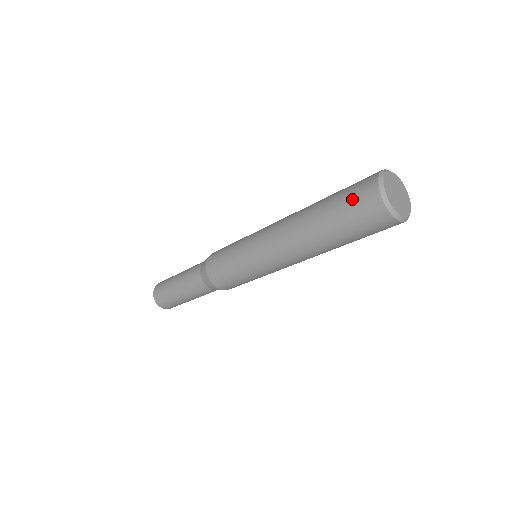
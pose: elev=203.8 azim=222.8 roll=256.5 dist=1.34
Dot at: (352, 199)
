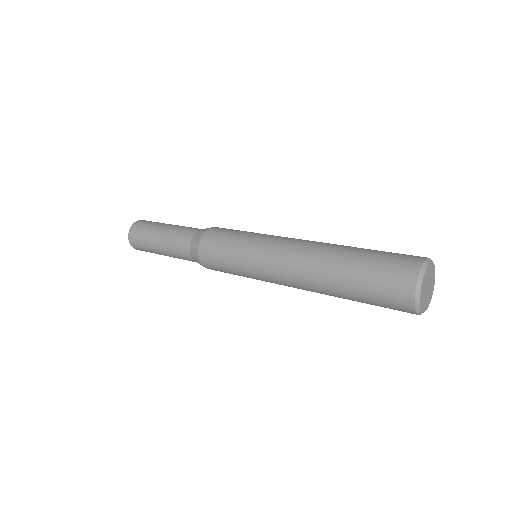
Dot at: (383, 282)
